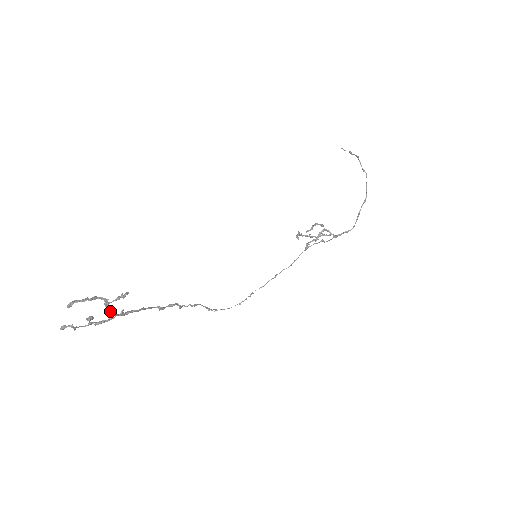
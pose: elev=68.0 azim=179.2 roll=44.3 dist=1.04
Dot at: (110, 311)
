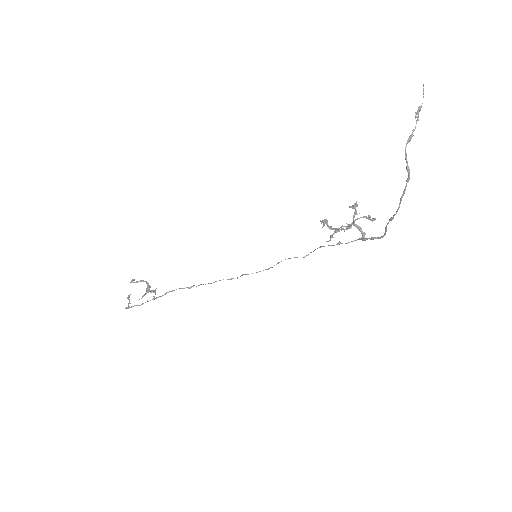
Dot at: occluded
